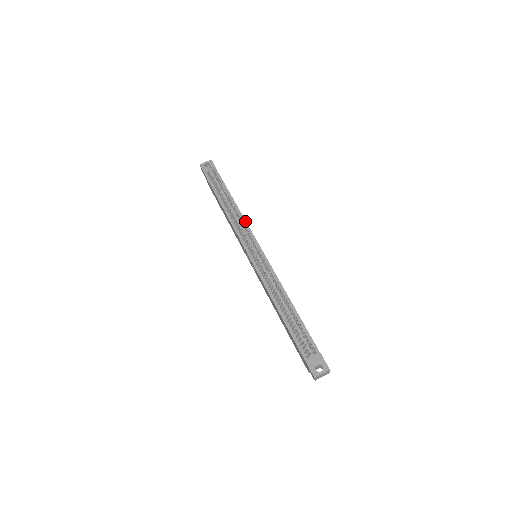
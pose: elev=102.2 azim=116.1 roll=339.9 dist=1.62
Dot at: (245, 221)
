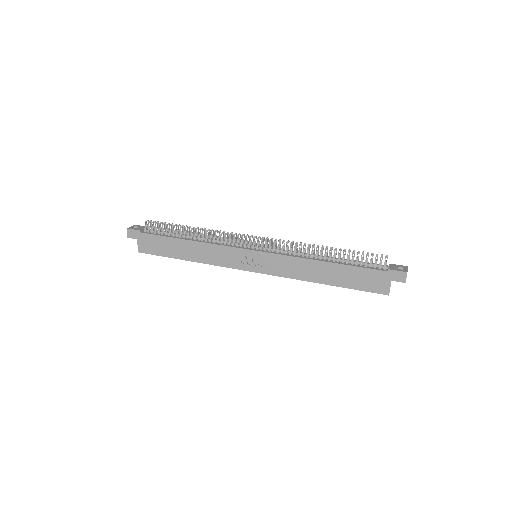
Dot at: occluded
